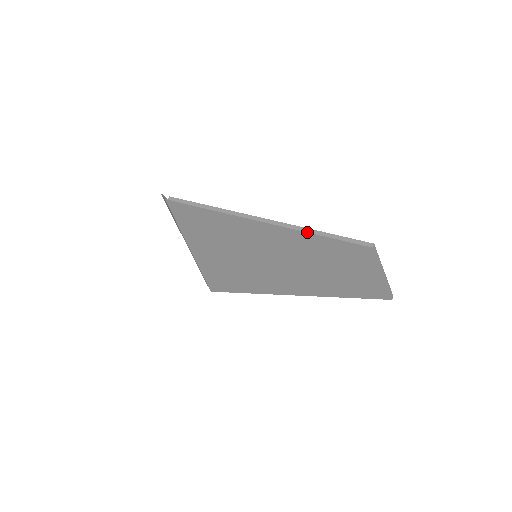
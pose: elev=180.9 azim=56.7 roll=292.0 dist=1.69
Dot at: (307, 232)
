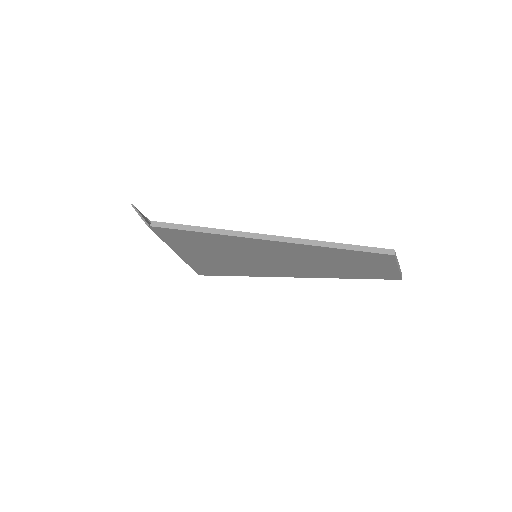
Dot at: (322, 246)
